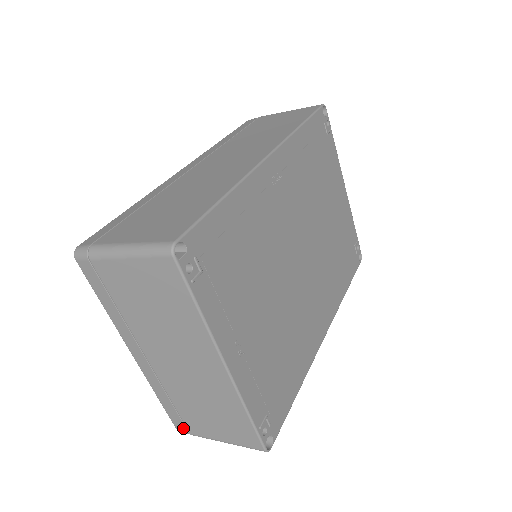
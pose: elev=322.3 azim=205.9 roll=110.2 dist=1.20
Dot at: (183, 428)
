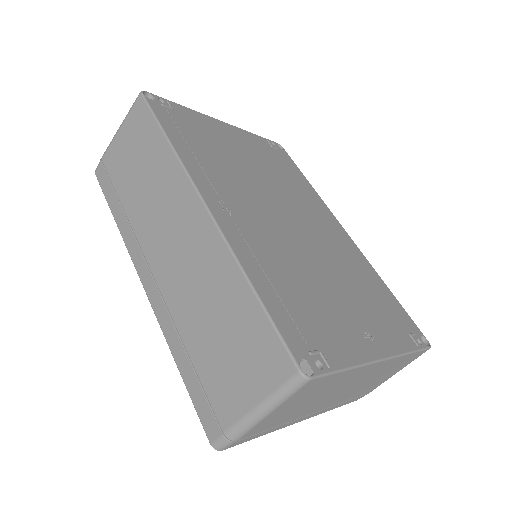
Dot at: occluded
